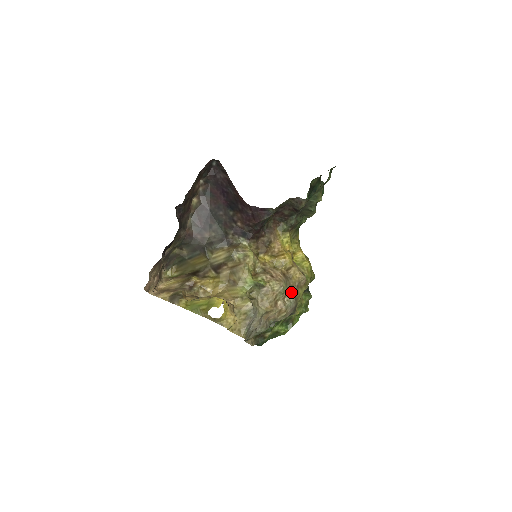
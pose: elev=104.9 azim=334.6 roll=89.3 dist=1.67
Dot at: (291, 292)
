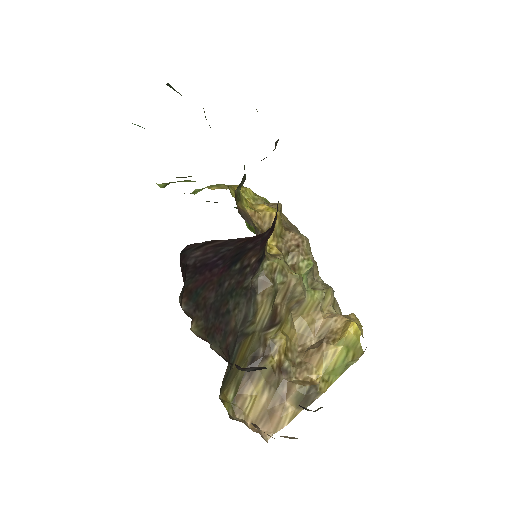
Dot at: (297, 231)
